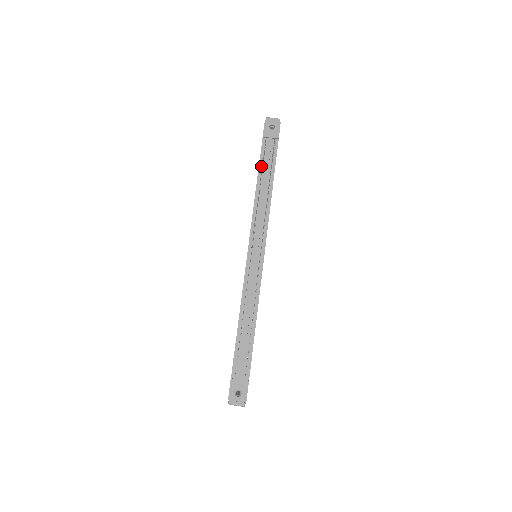
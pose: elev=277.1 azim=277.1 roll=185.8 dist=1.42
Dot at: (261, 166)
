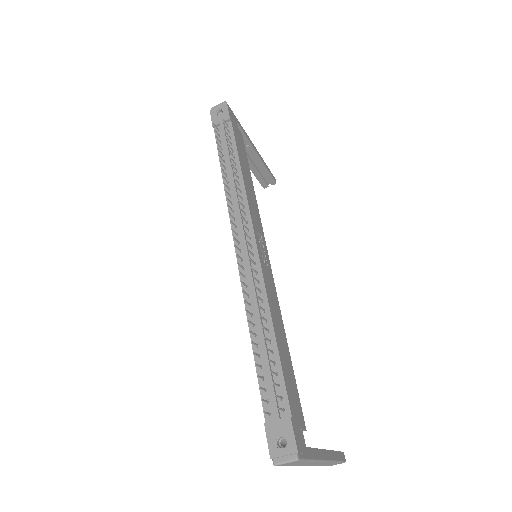
Dot at: (221, 155)
